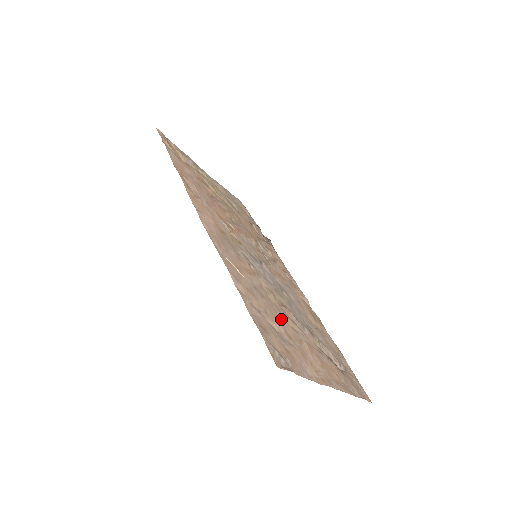
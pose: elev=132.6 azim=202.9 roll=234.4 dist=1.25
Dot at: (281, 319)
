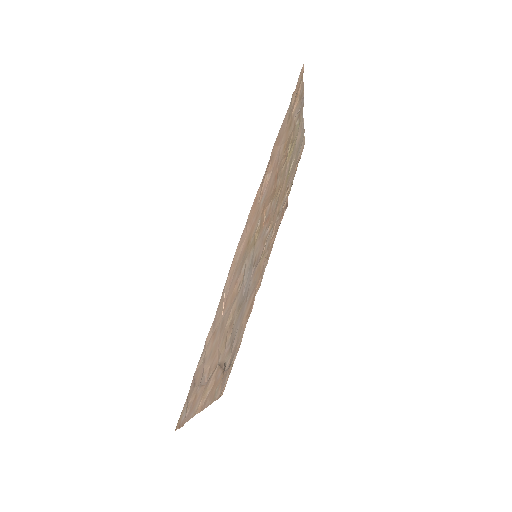
Dot at: (217, 351)
